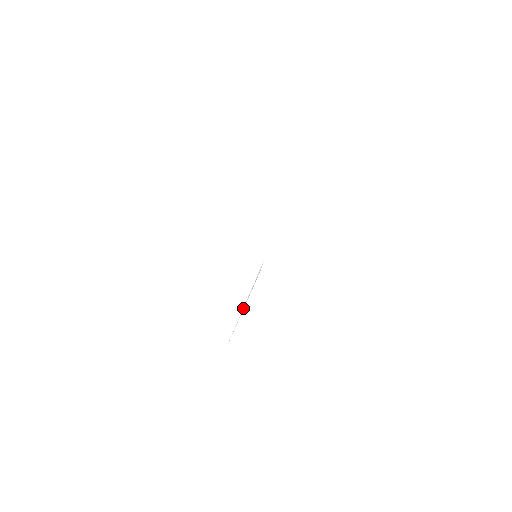
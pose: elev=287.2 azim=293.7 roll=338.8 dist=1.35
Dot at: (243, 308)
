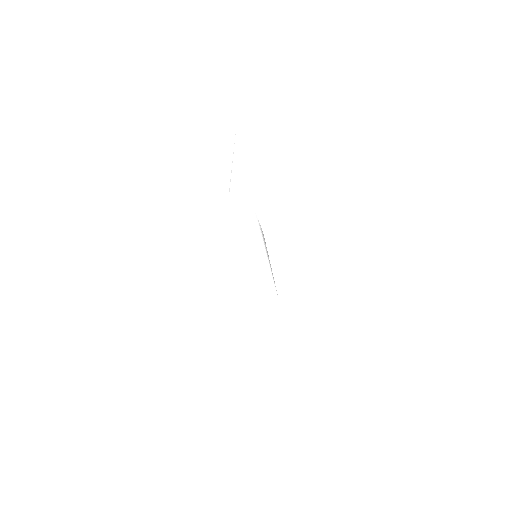
Dot at: (270, 268)
